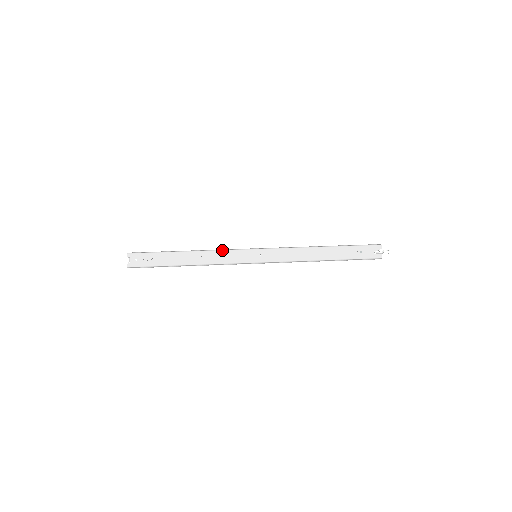
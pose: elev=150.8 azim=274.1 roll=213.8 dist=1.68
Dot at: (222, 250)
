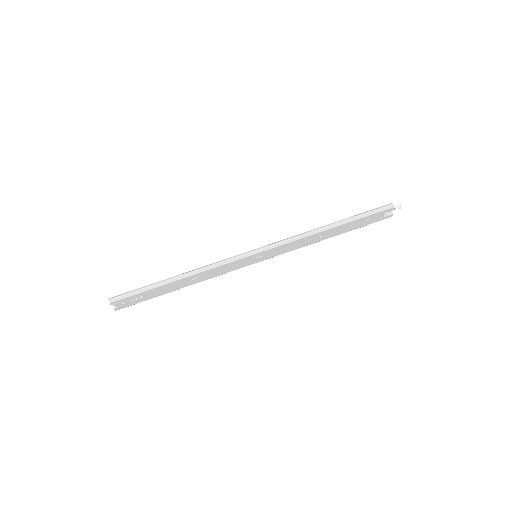
Dot at: (218, 266)
